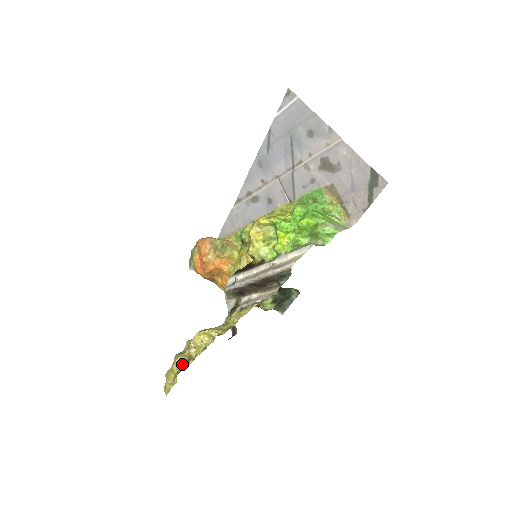
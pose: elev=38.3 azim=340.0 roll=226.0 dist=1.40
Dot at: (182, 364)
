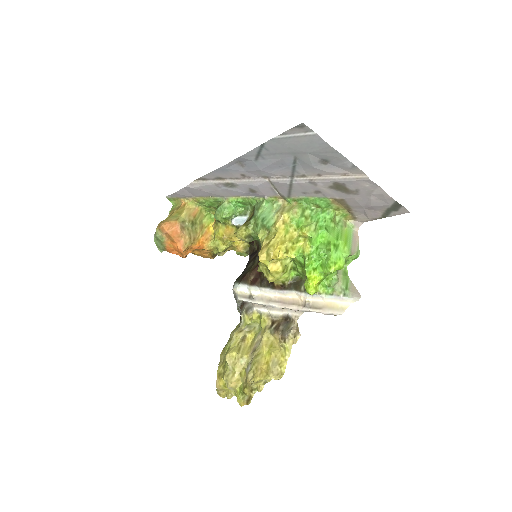
Dot at: (238, 387)
